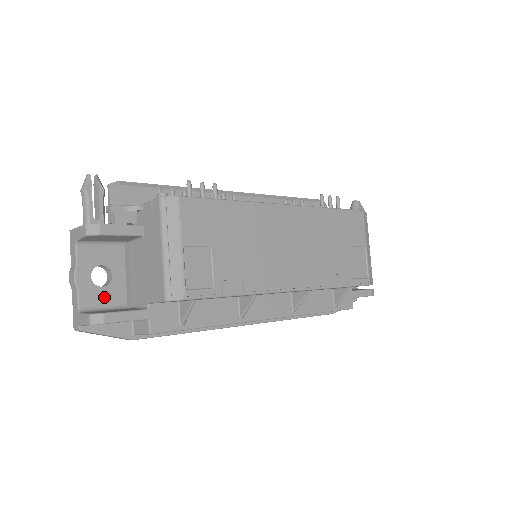
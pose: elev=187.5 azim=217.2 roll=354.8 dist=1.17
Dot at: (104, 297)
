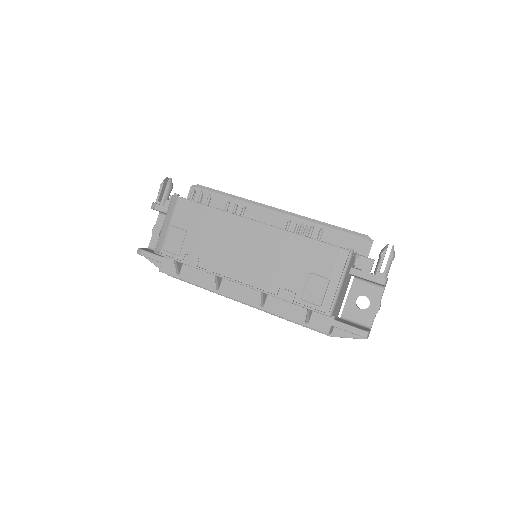
Dot at: occluded
